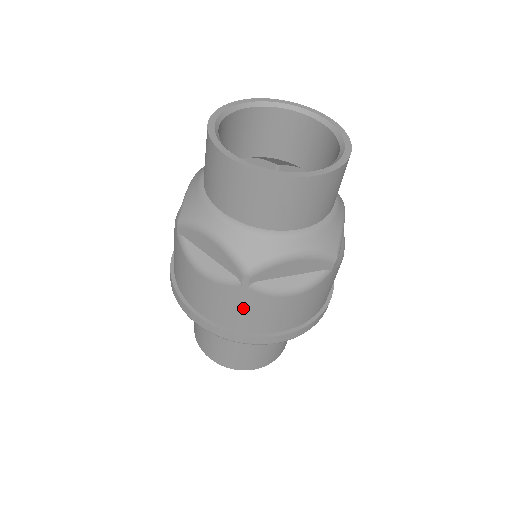
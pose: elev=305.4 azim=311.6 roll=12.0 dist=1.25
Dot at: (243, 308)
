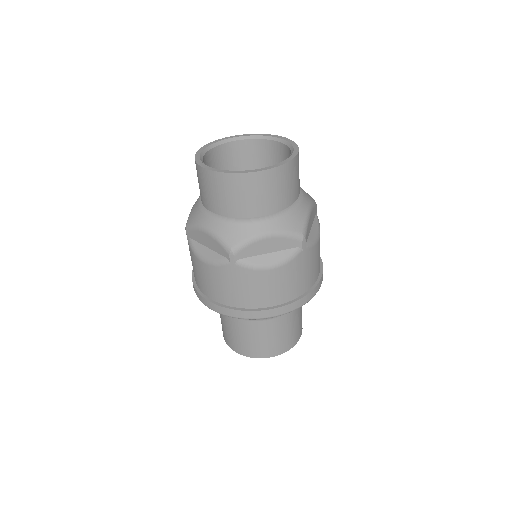
Dot at: (237, 285)
